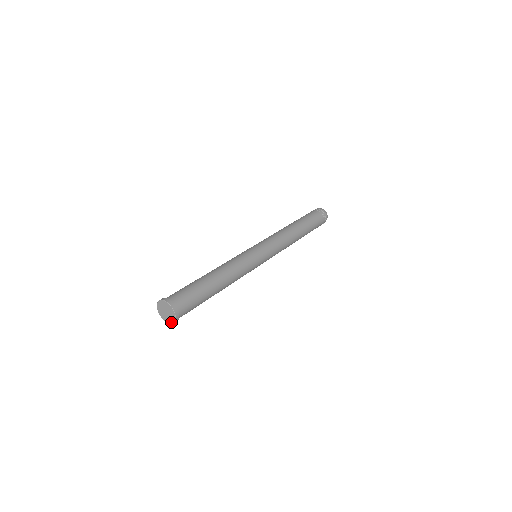
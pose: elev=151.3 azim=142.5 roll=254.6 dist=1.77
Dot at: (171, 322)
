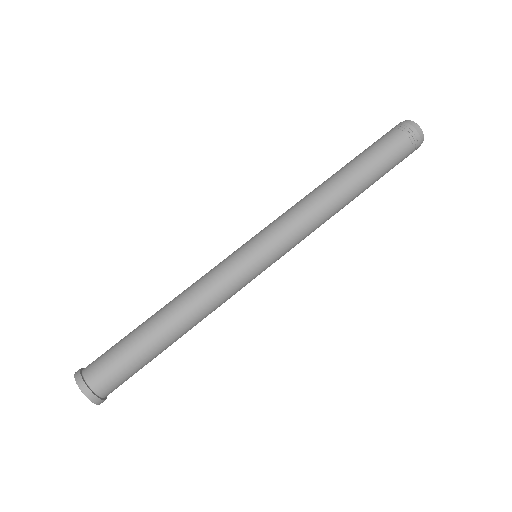
Dot at: occluded
